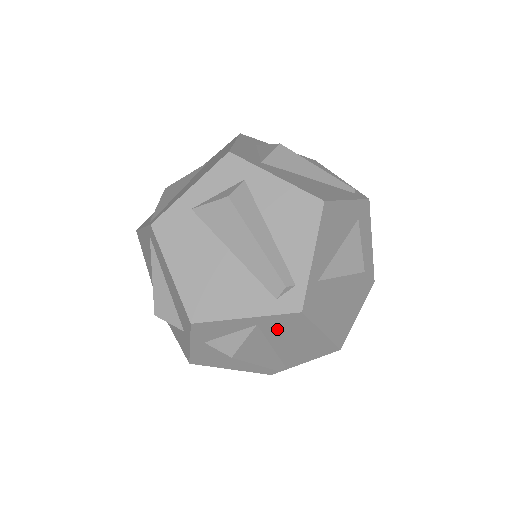
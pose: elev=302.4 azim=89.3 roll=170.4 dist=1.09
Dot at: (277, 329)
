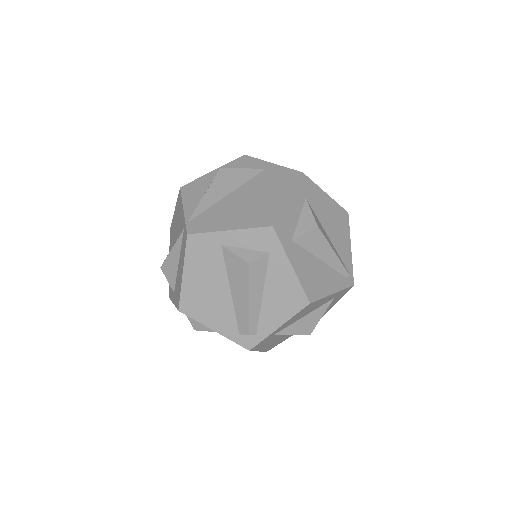
Dot at: occluded
